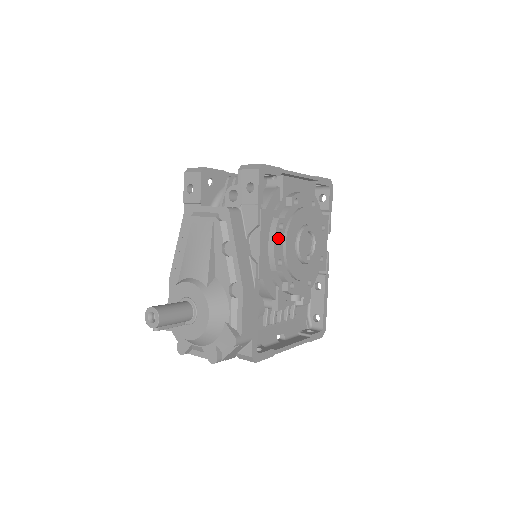
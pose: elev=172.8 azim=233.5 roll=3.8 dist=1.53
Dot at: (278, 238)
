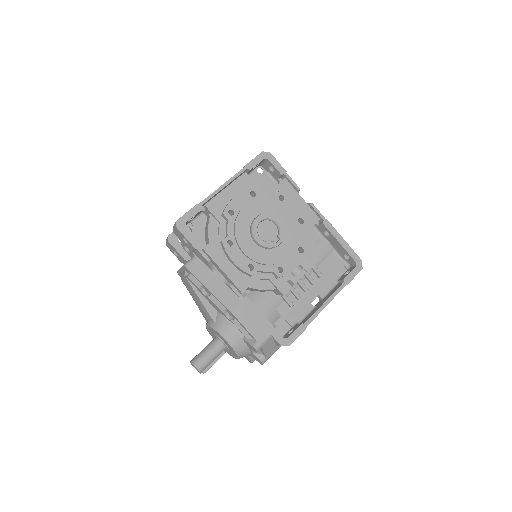
Dot at: (233, 254)
